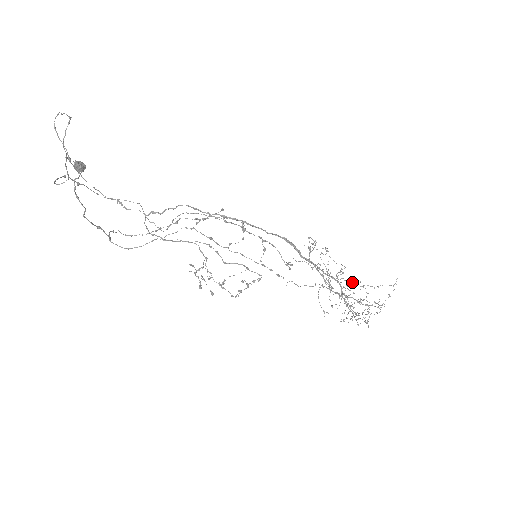
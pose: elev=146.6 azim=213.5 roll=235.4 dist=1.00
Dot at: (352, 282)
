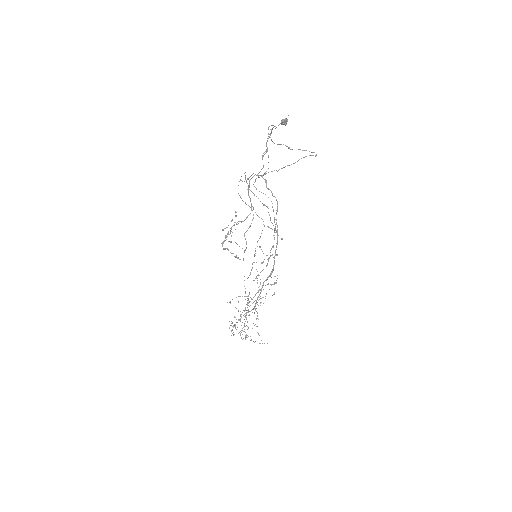
Dot at: occluded
